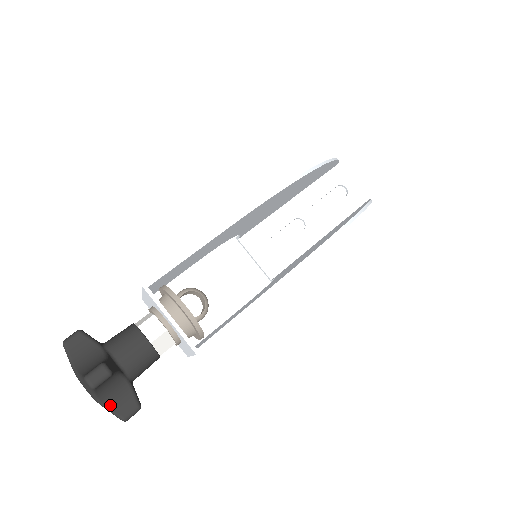
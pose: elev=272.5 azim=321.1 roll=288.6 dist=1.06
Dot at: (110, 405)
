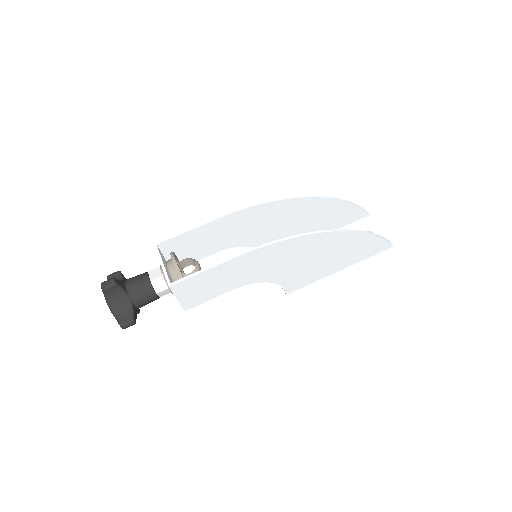
Dot at: (116, 313)
